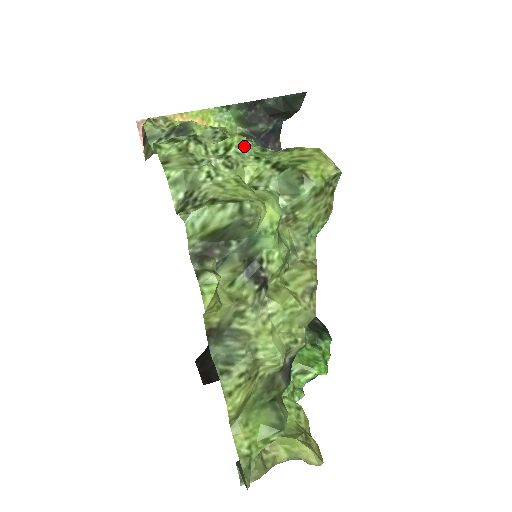
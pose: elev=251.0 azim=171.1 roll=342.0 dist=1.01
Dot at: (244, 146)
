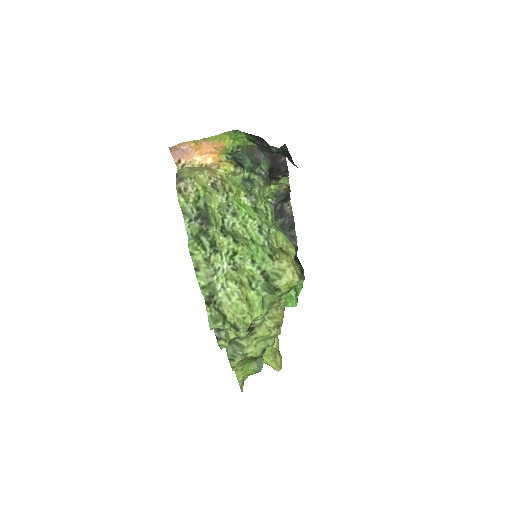
Dot at: (245, 252)
